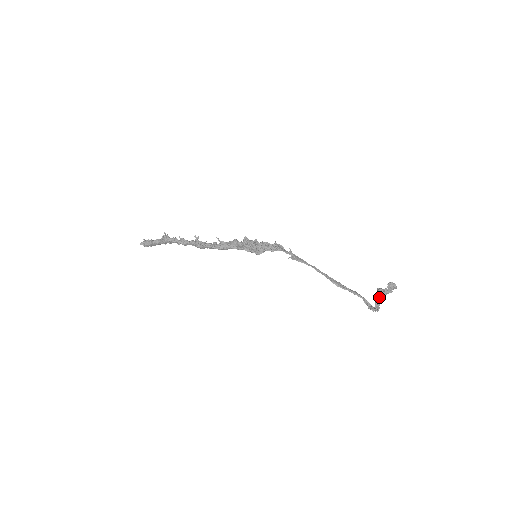
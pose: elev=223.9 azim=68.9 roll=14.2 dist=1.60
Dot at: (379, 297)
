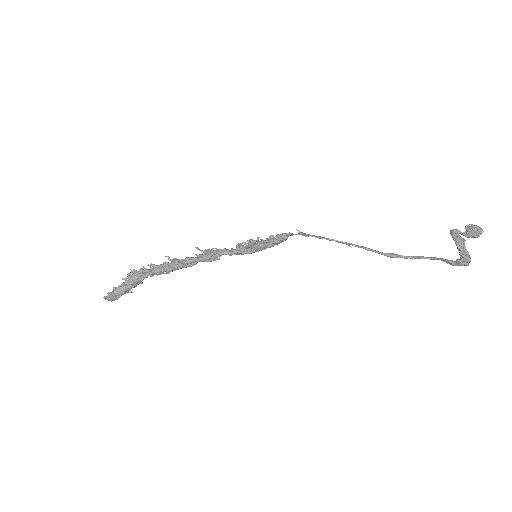
Dot at: (457, 236)
